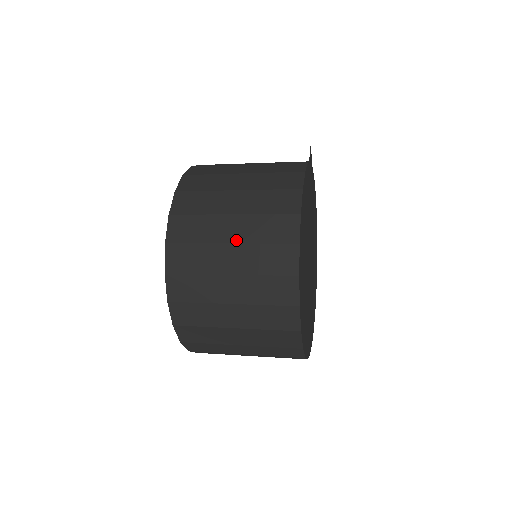
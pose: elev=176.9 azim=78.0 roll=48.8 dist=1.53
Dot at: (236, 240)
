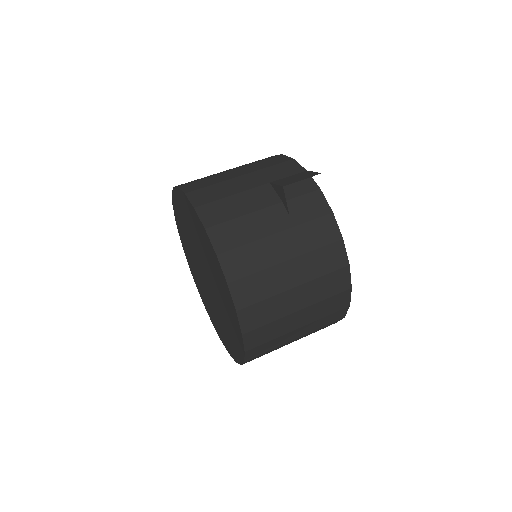
Dot at: (304, 324)
